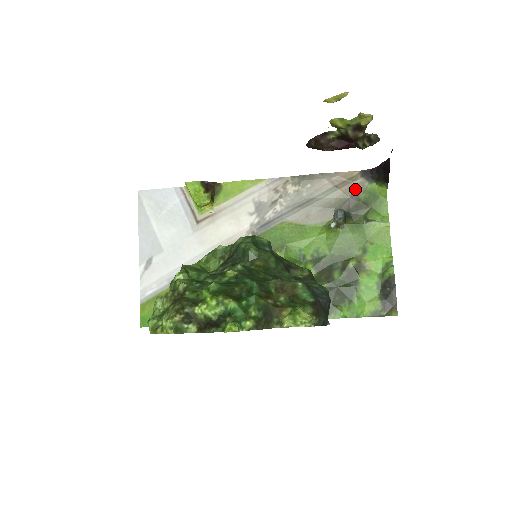
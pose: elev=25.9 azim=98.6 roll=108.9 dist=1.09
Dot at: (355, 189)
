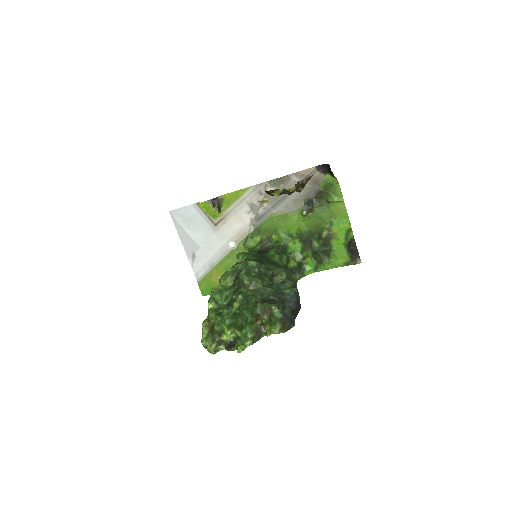
Dot at: (315, 181)
